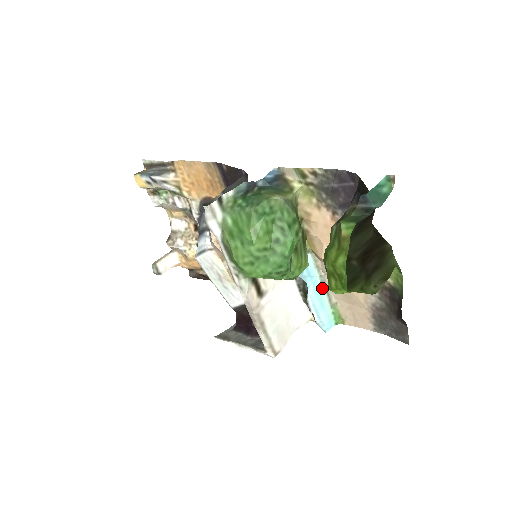
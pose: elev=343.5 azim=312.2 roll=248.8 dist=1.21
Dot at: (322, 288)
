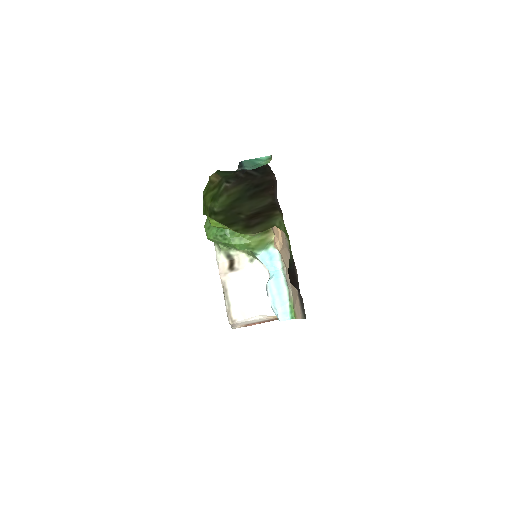
Dot at: (284, 281)
